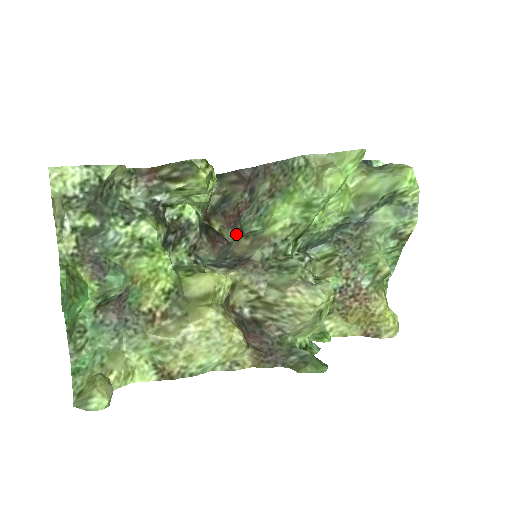
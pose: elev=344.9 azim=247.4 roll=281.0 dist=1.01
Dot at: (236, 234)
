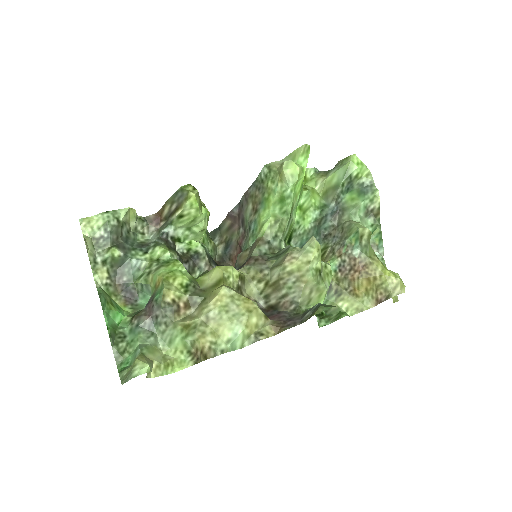
Dot at: occluded
